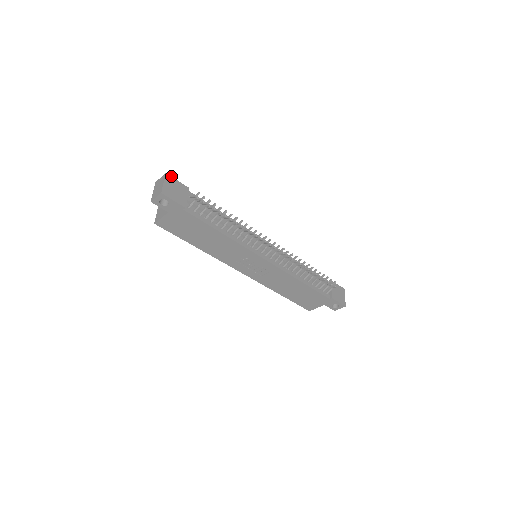
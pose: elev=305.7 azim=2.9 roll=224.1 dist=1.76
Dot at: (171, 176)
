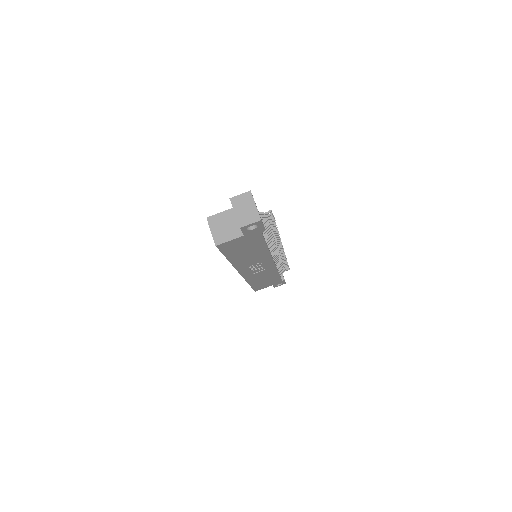
Dot at: occluded
